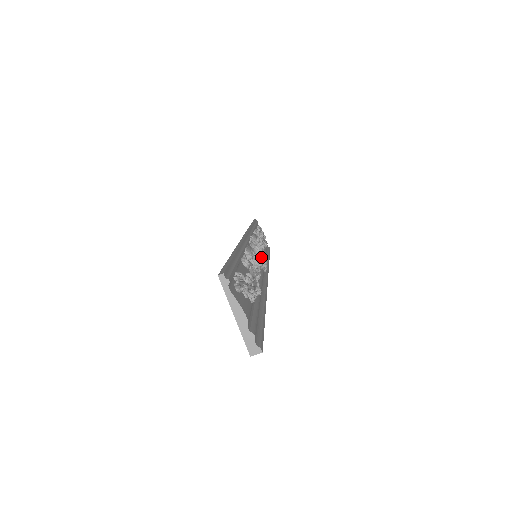
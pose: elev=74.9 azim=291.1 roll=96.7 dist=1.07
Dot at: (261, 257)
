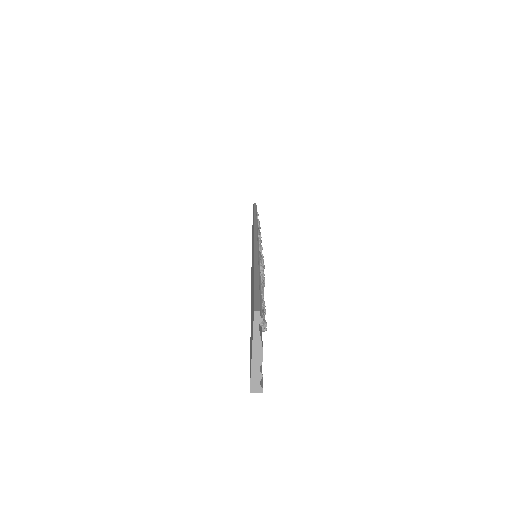
Dot at: occluded
